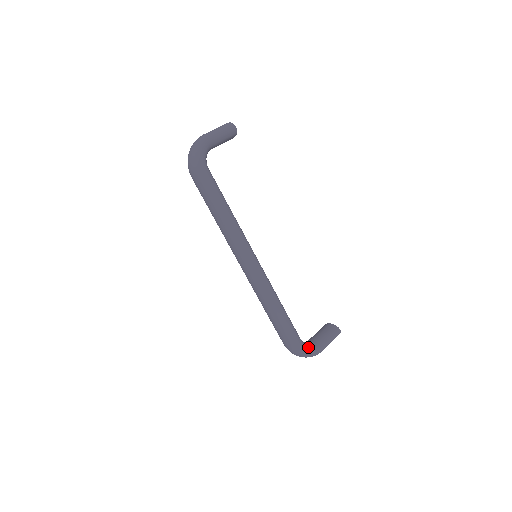
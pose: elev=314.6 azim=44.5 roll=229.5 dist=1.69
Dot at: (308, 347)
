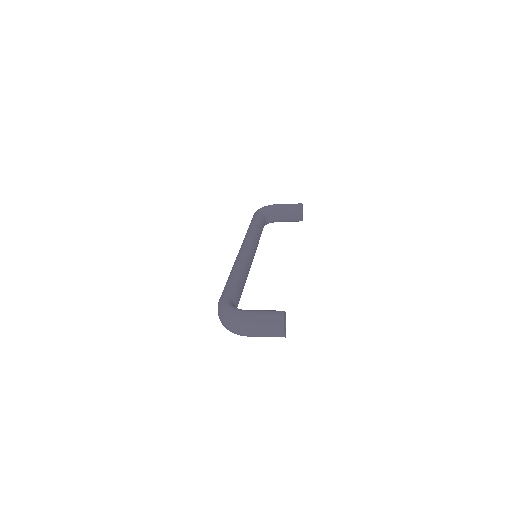
Dot at: (231, 304)
